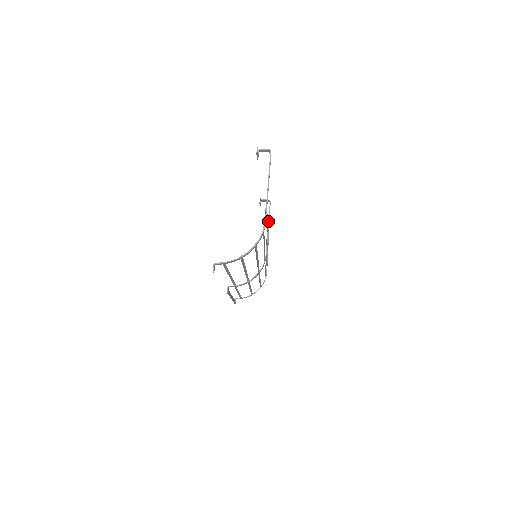
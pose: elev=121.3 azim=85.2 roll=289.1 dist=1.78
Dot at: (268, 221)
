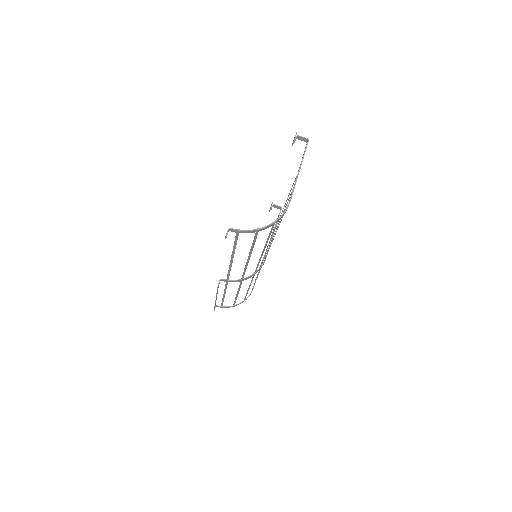
Dot at: (275, 226)
